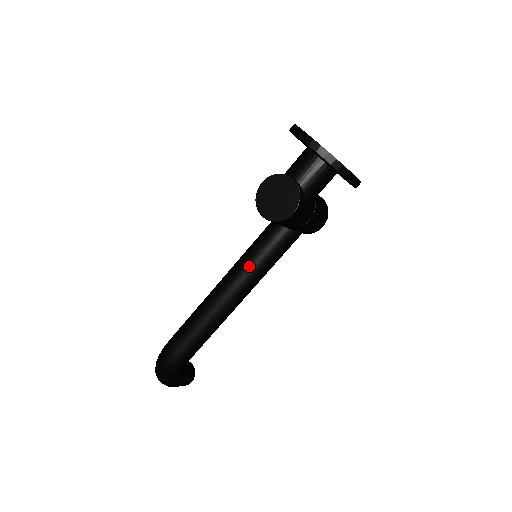
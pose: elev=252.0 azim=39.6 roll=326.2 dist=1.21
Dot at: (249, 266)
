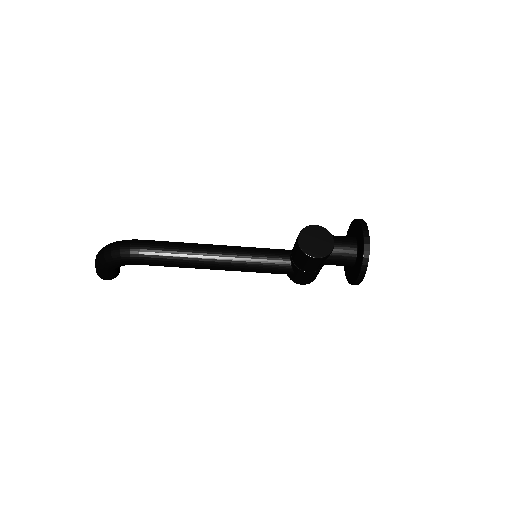
Dot at: (247, 256)
